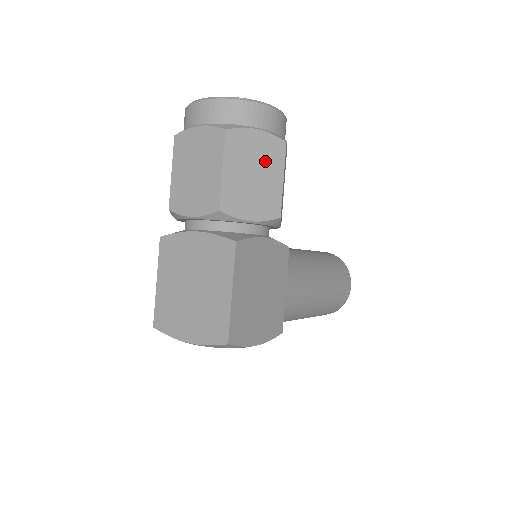
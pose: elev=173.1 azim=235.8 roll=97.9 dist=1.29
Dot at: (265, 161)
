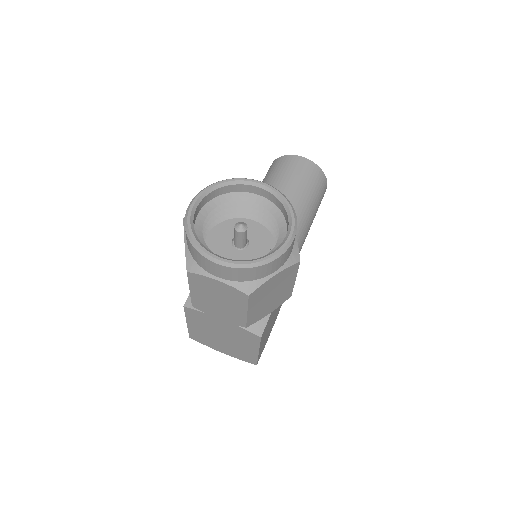
Dot at: (281, 283)
